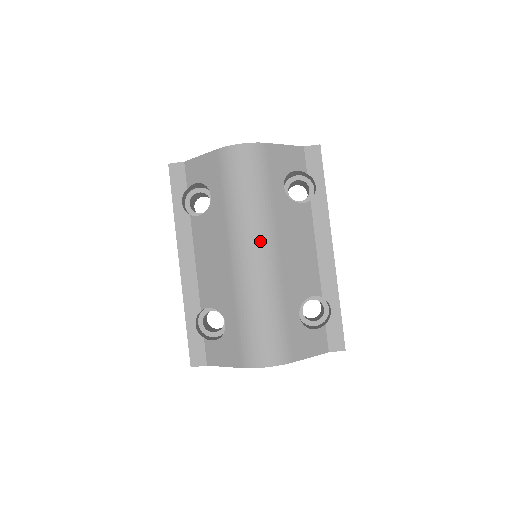
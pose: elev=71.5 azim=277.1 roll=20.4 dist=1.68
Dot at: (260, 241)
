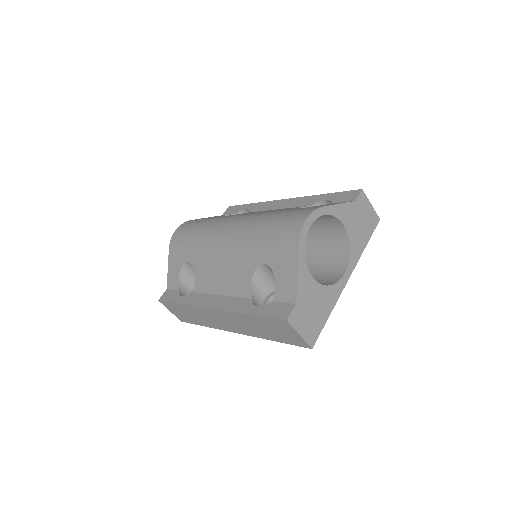
Dot at: (227, 221)
